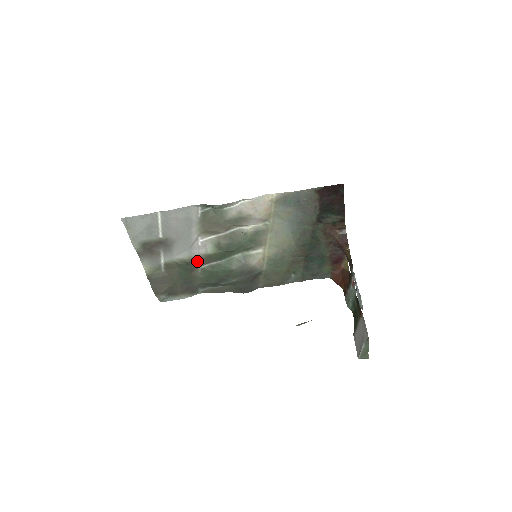
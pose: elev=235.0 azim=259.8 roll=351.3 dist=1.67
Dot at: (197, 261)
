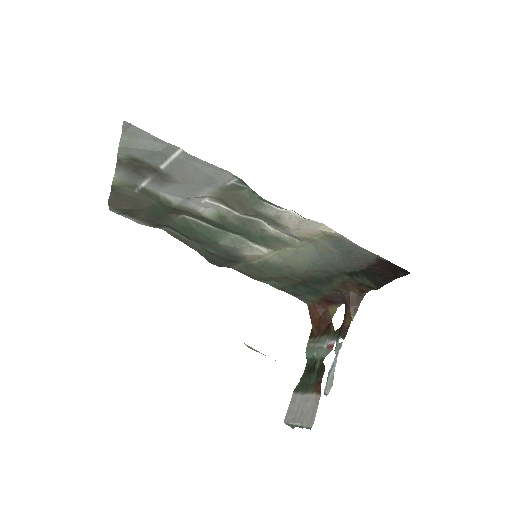
Dot at: (185, 211)
